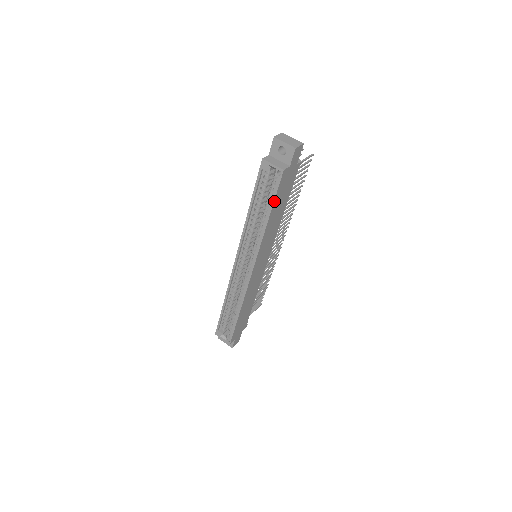
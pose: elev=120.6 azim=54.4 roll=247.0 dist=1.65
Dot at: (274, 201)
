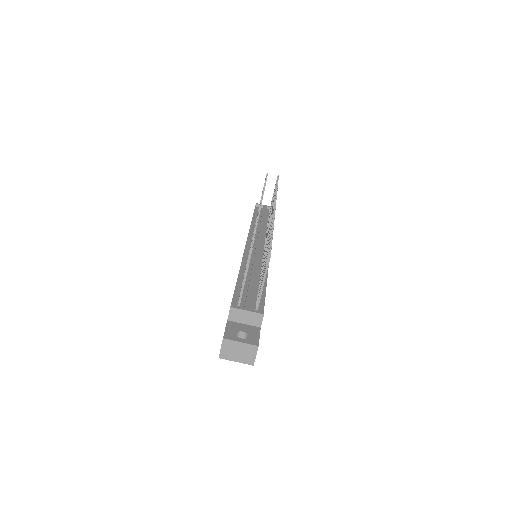
Dot at: occluded
